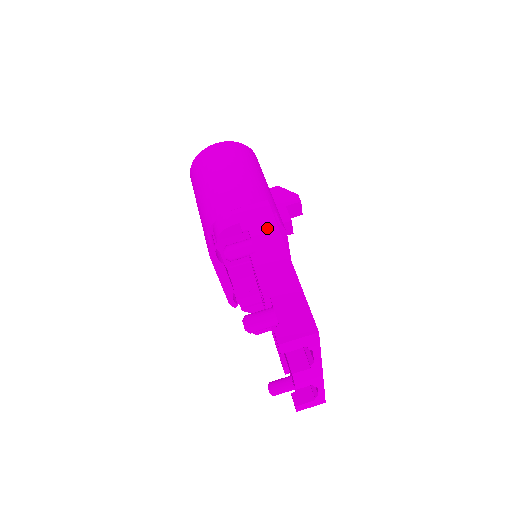
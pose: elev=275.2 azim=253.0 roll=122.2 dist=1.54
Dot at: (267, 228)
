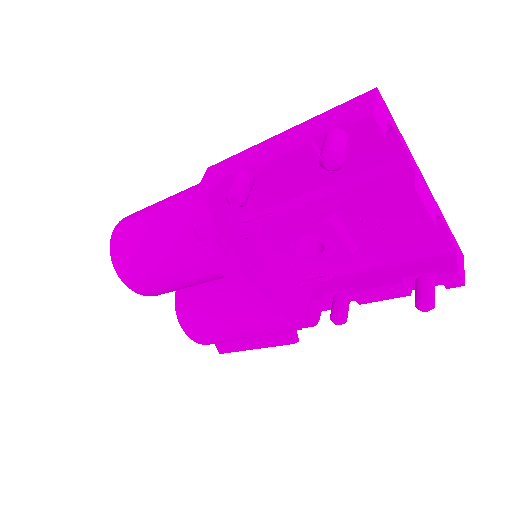
Dot at: (235, 160)
